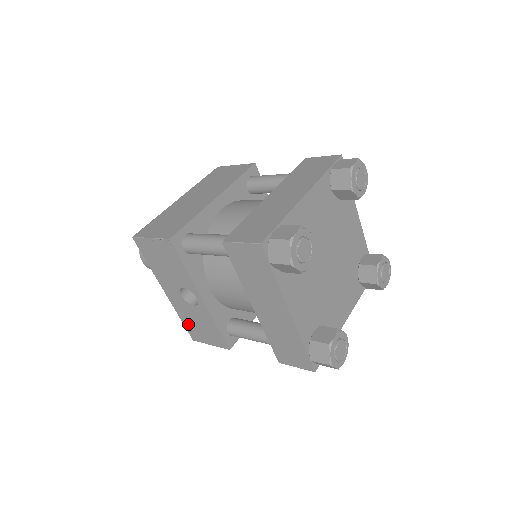
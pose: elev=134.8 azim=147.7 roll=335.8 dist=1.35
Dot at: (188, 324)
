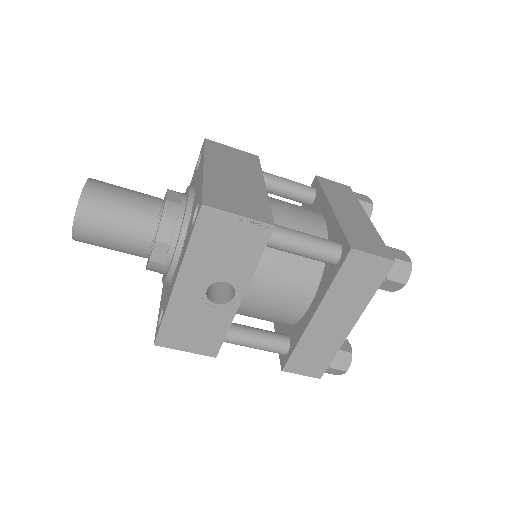
Dot at: (172, 324)
